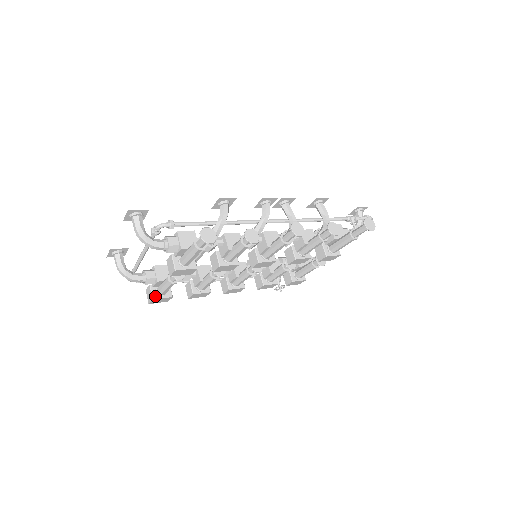
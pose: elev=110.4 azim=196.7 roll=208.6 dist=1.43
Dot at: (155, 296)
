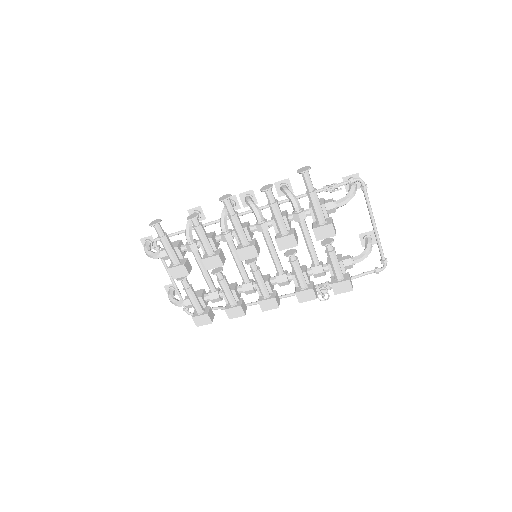
Dot at: (195, 315)
